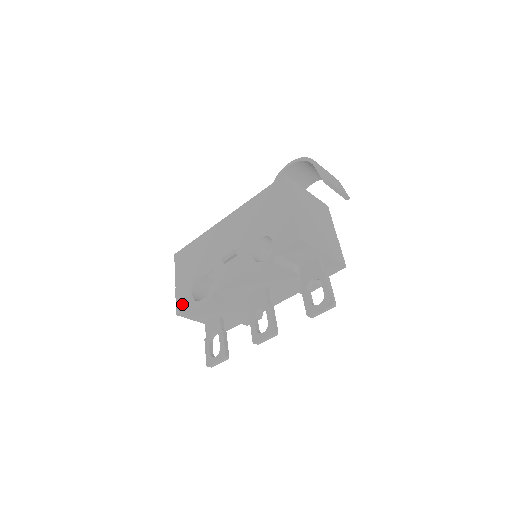
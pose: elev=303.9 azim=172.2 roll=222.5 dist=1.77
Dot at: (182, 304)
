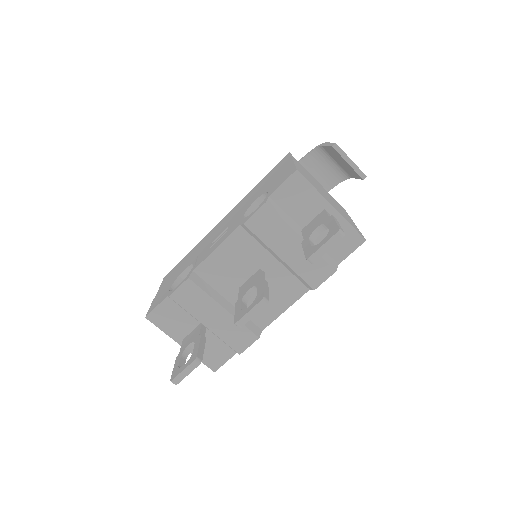
Dot at: (155, 304)
